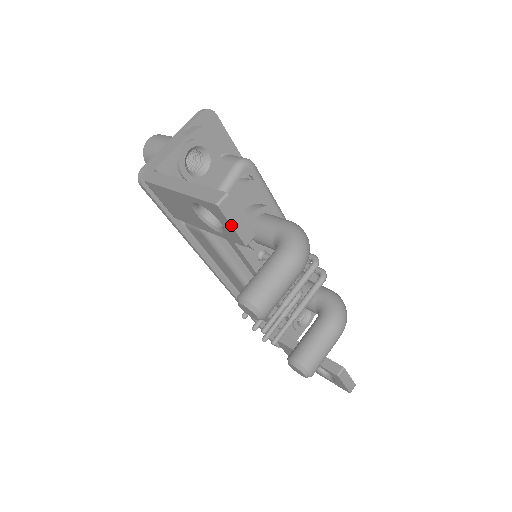
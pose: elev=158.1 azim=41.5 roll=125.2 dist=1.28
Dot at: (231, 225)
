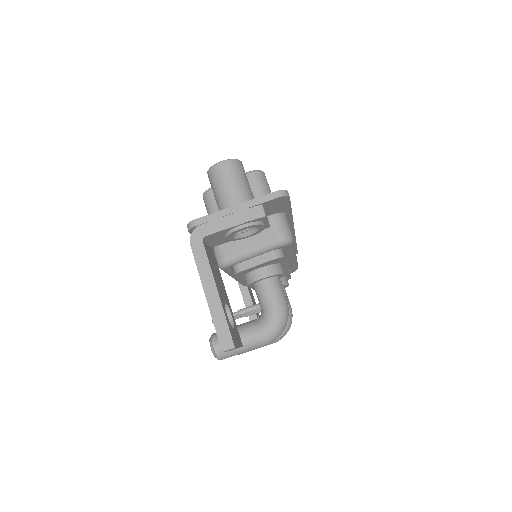
Dot at: occluded
